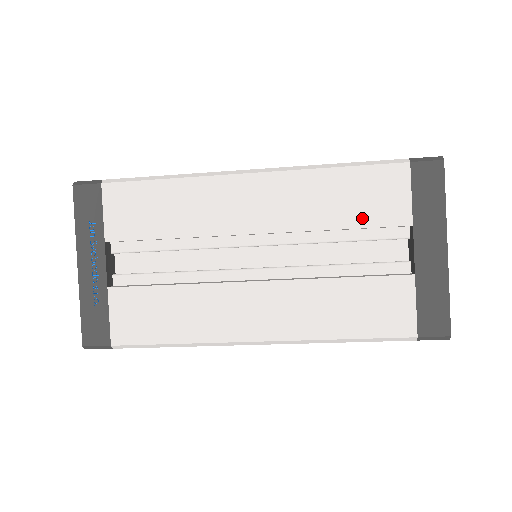
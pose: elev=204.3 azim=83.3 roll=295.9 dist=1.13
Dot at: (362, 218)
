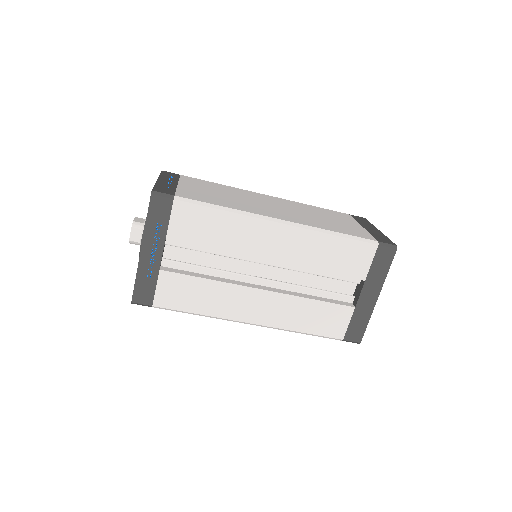
Dot at: (339, 269)
